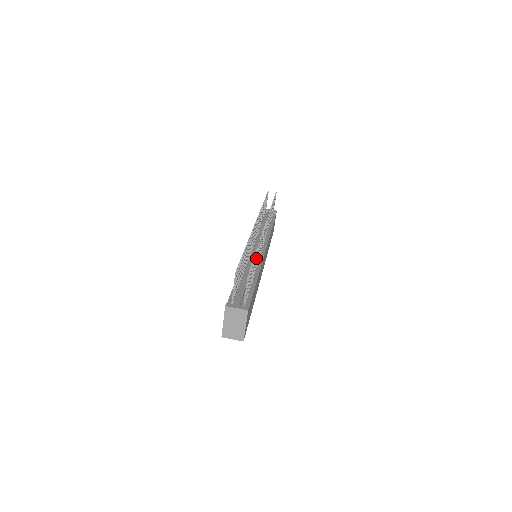
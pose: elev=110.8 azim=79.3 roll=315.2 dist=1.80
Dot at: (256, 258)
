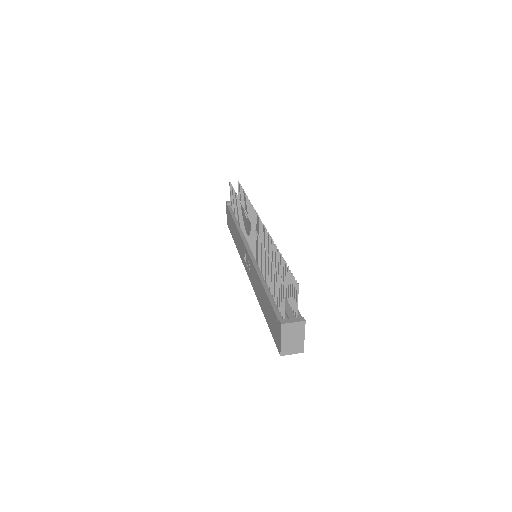
Dot at: (278, 261)
